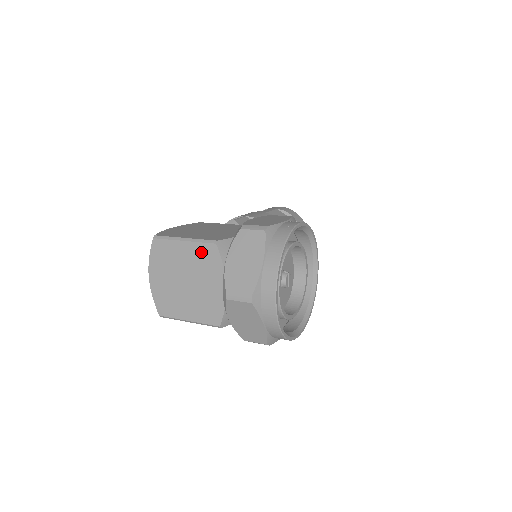
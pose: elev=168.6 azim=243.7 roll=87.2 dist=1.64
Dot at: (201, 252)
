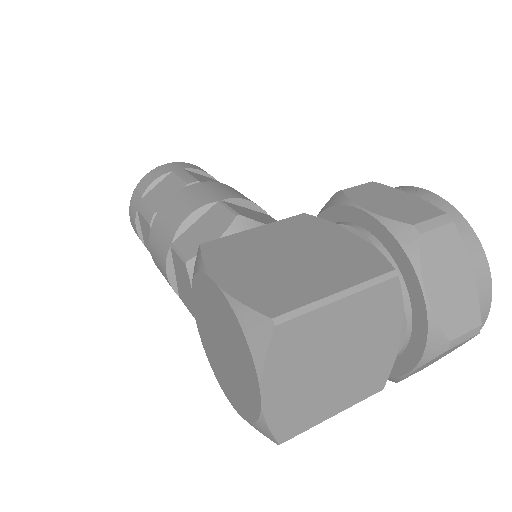
Dot at: (371, 301)
